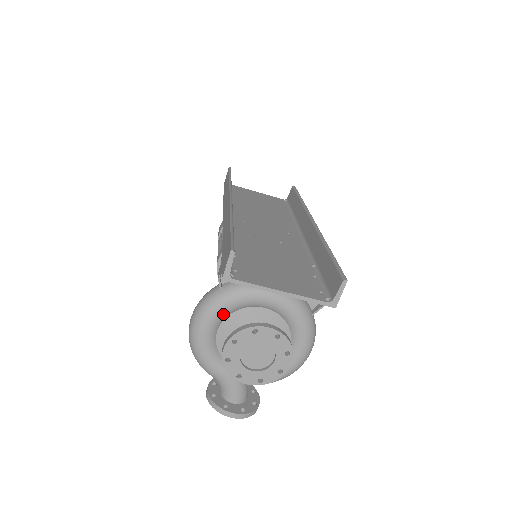
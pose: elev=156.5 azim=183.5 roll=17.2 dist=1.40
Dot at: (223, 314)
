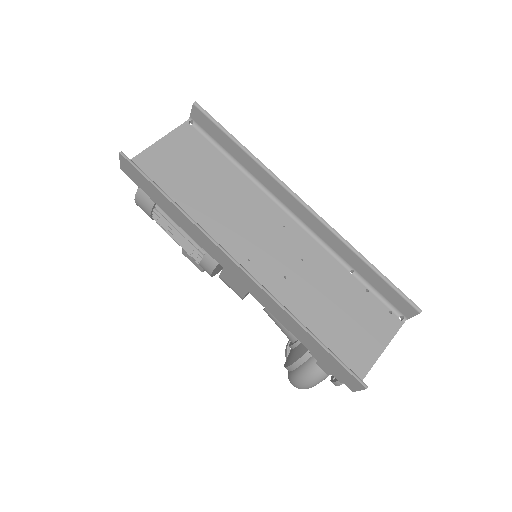
Dot at: occluded
